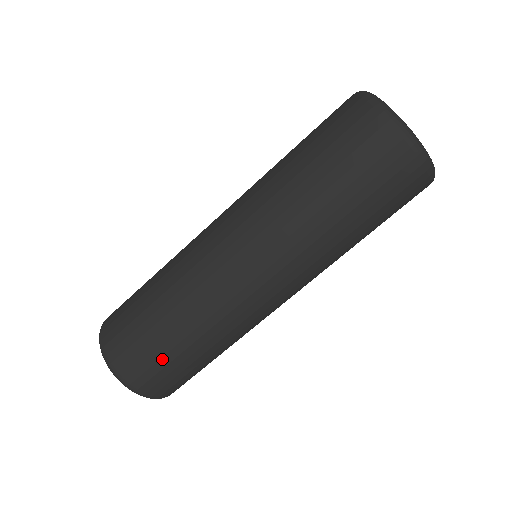
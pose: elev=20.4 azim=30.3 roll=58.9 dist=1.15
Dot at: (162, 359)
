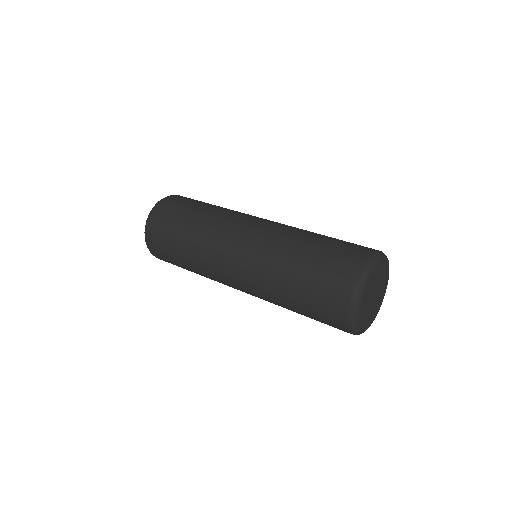
Dot at: (178, 266)
